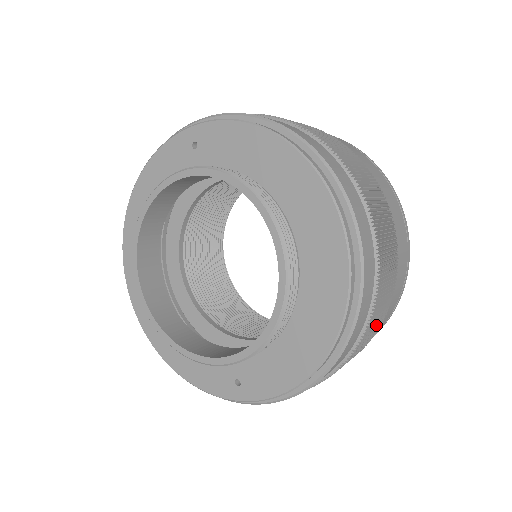
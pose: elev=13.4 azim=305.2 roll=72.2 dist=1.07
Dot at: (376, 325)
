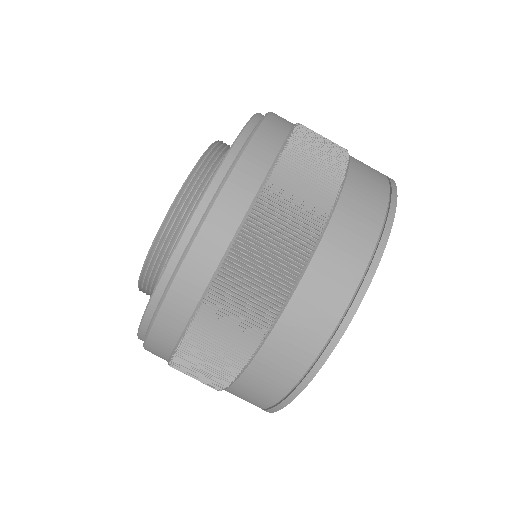
Dot at: (262, 282)
